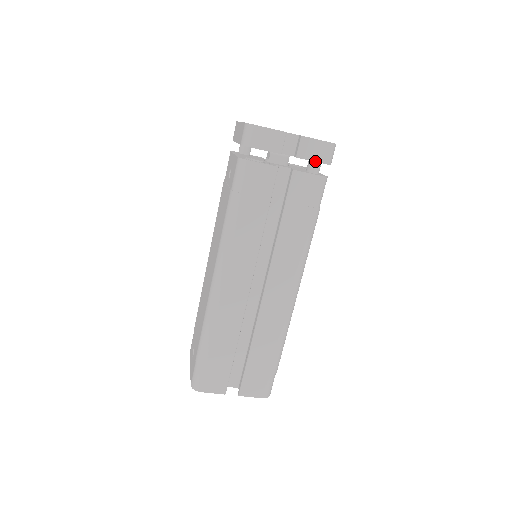
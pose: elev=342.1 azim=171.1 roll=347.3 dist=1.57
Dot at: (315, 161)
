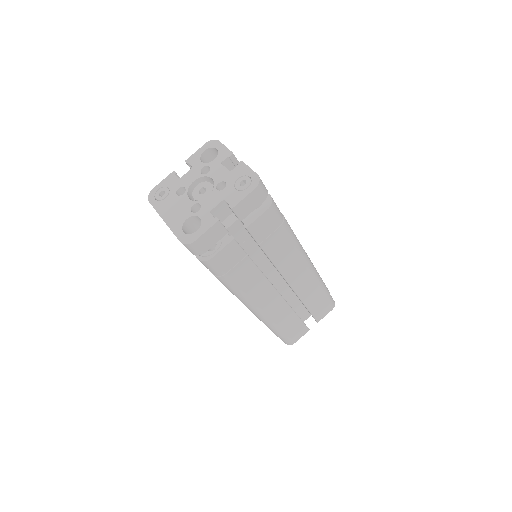
Dot at: occluded
